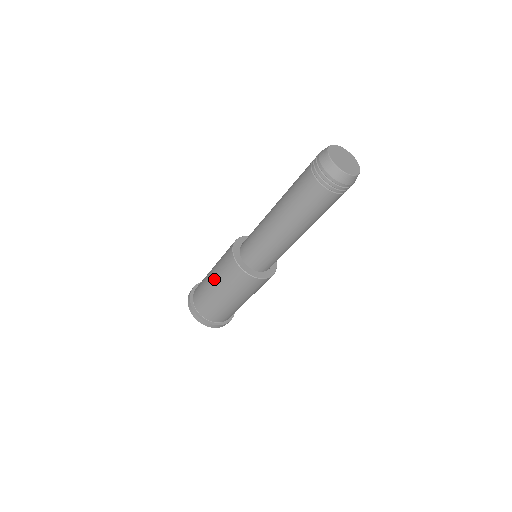
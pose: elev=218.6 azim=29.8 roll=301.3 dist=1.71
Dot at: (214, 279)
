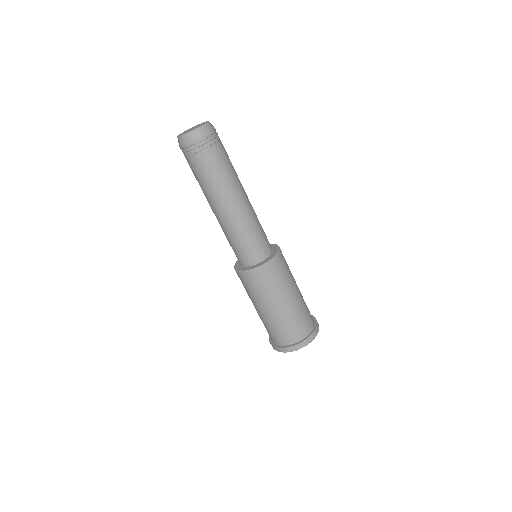
Dot at: occluded
